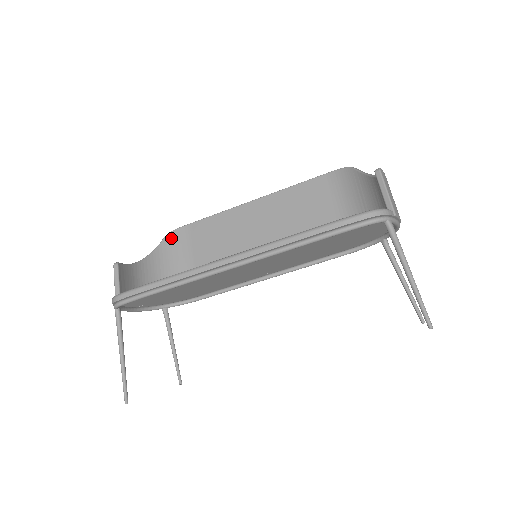
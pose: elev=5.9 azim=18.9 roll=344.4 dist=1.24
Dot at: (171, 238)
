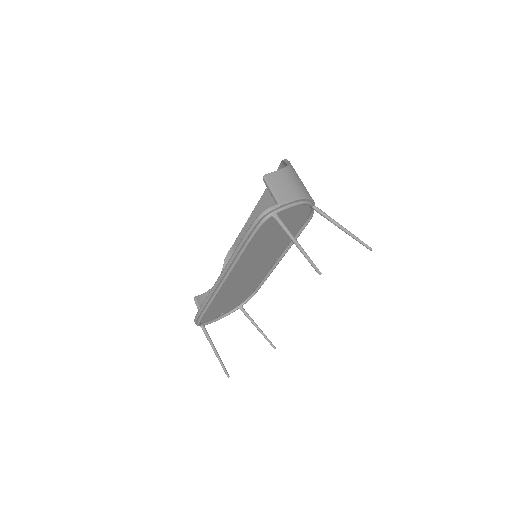
Dot at: (228, 259)
